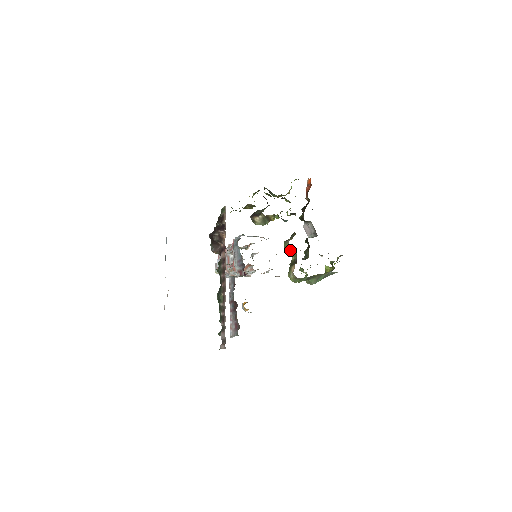
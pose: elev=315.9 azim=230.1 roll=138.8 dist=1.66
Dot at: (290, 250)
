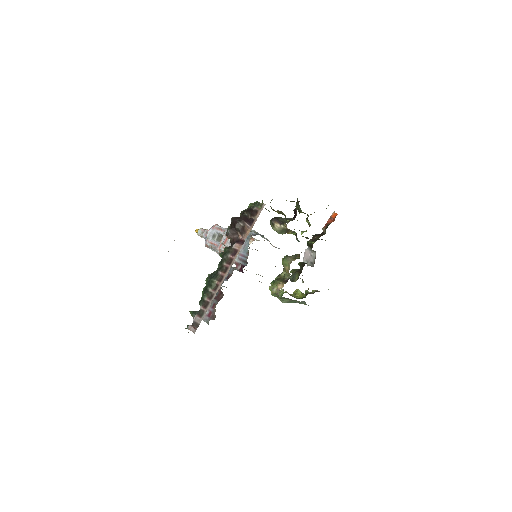
Dot at: (287, 269)
